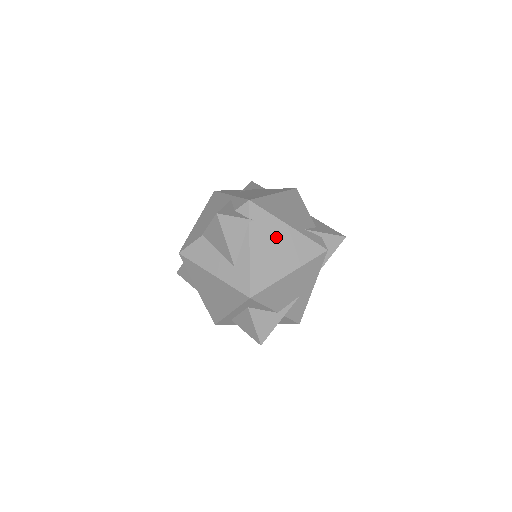
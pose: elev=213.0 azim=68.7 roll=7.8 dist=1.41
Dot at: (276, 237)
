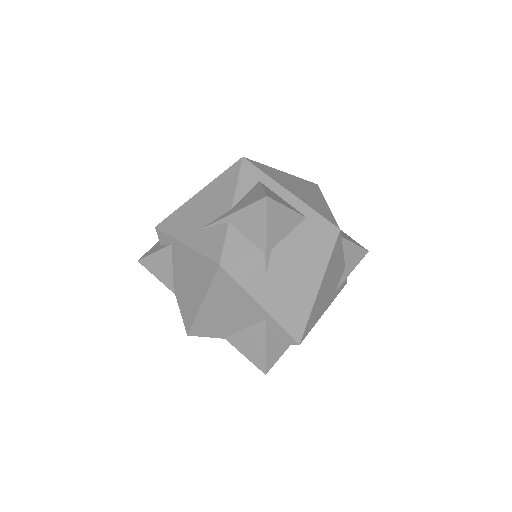
Dot at: occluded
